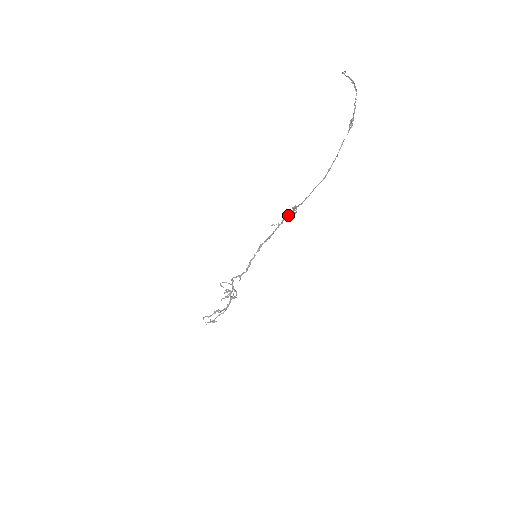
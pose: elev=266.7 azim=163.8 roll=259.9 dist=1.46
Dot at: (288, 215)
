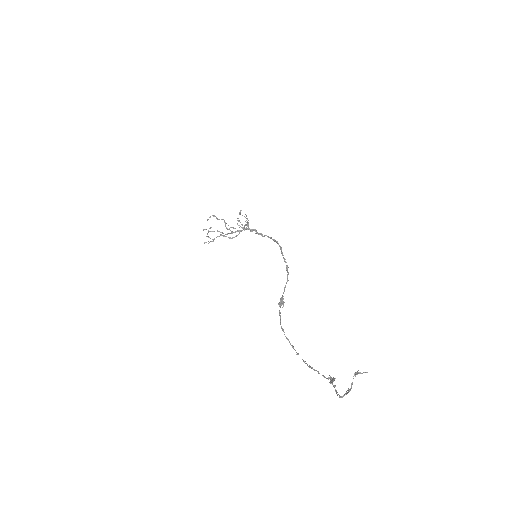
Dot at: (284, 288)
